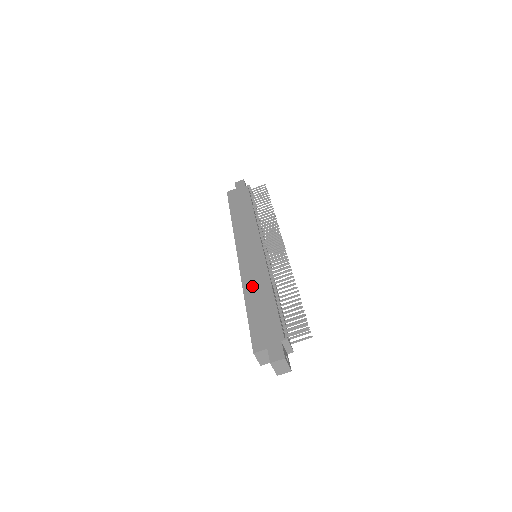
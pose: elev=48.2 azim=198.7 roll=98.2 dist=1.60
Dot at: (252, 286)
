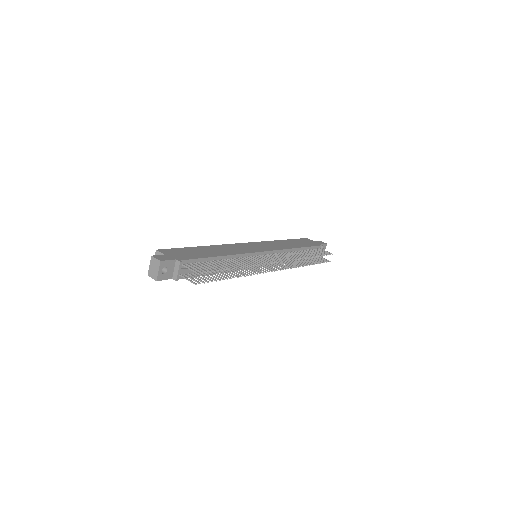
Dot at: (221, 248)
